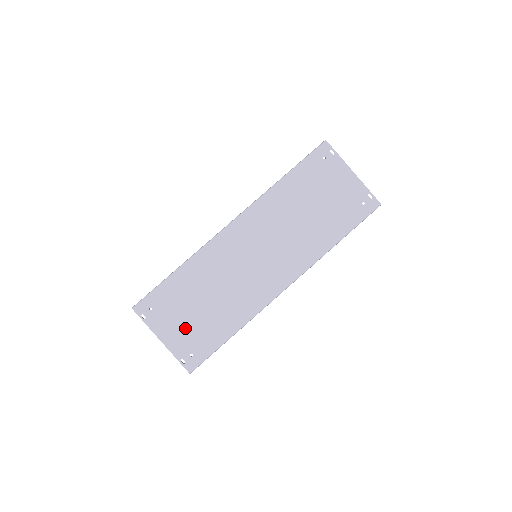
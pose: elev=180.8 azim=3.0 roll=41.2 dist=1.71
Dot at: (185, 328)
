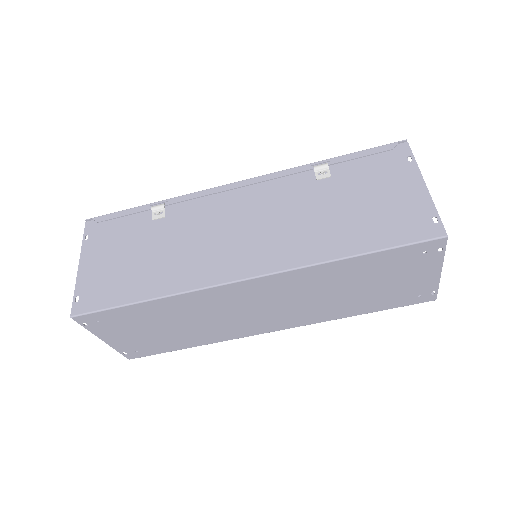
Dot at: (137, 338)
